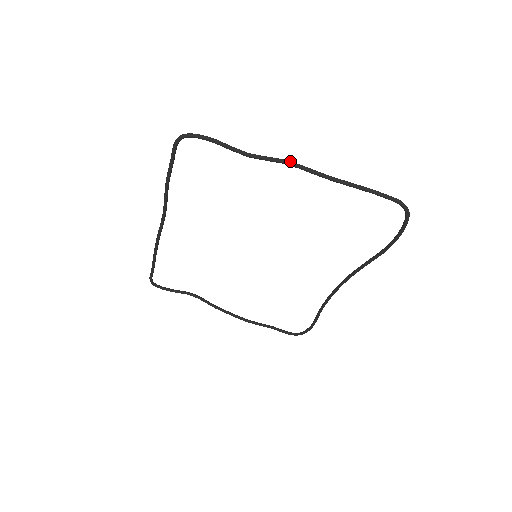
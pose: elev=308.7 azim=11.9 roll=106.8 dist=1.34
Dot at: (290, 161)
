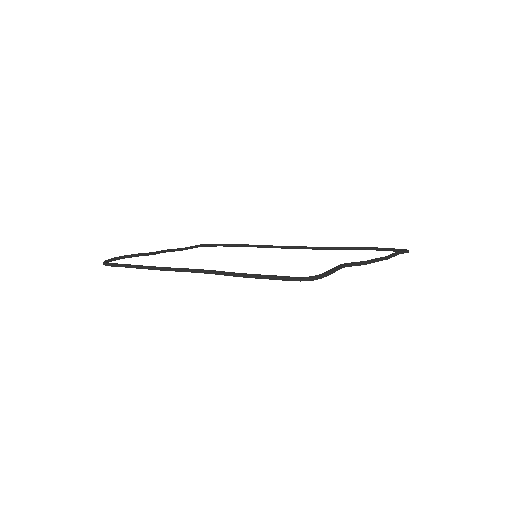
Dot at: (373, 260)
